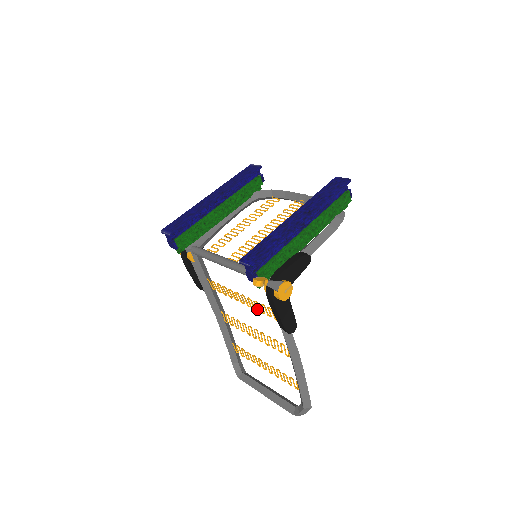
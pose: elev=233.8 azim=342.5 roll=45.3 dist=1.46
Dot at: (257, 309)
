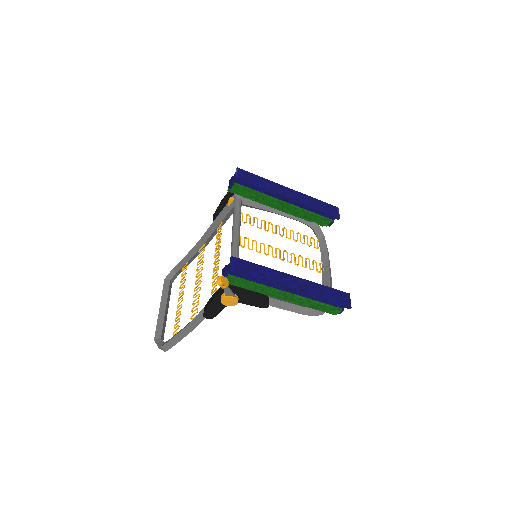
Dot at: (213, 278)
